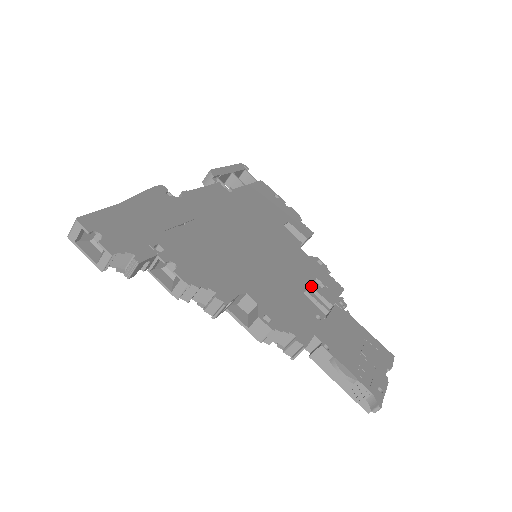
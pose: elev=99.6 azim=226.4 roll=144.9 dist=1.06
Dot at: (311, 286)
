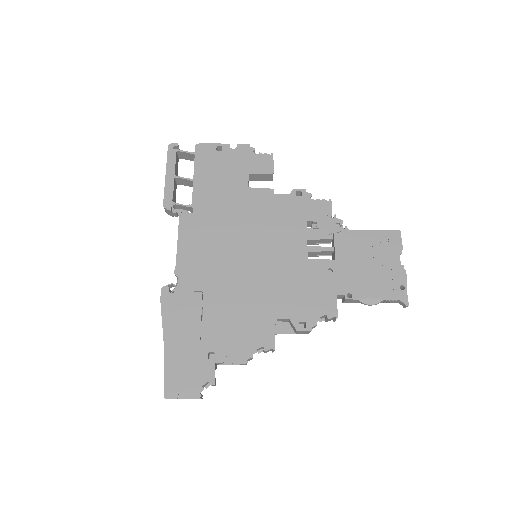
Dot at: (308, 240)
